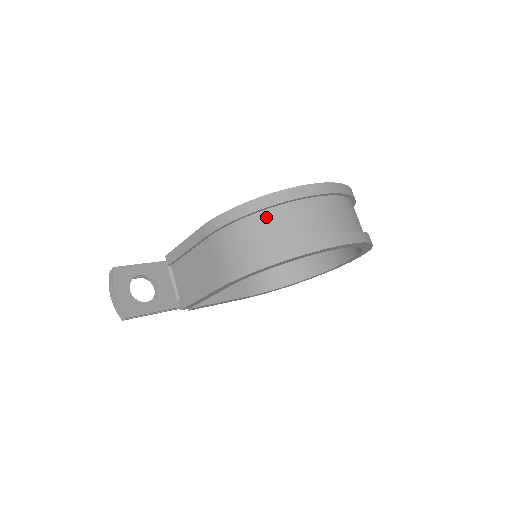
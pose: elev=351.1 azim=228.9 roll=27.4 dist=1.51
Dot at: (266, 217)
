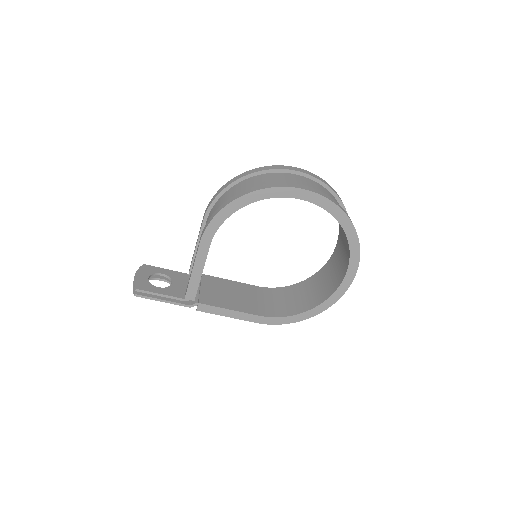
Dot at: (239, 185)
